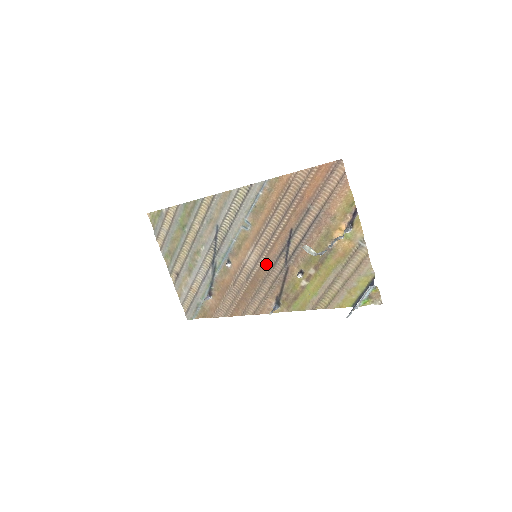
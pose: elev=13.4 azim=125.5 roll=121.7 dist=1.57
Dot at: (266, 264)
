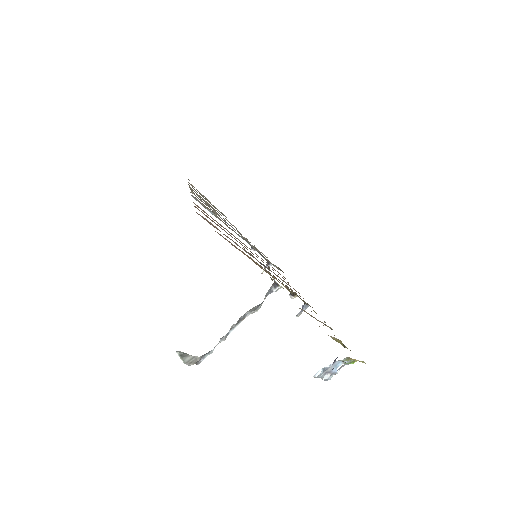
Dot at: occluded
